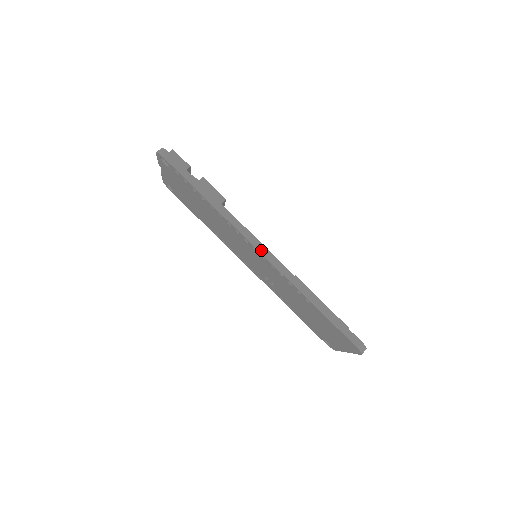
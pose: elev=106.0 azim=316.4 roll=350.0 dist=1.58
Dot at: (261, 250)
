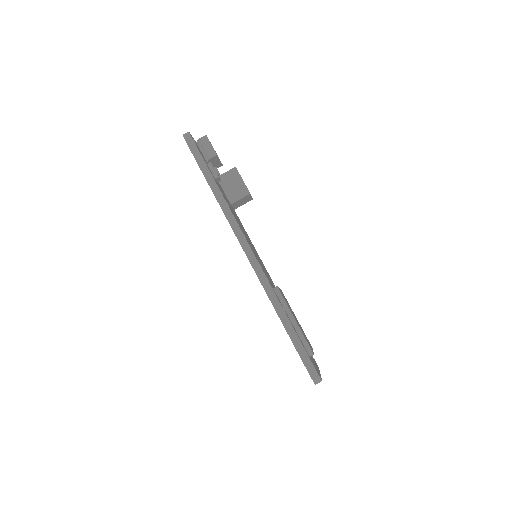
Dot at: (247, 252)
